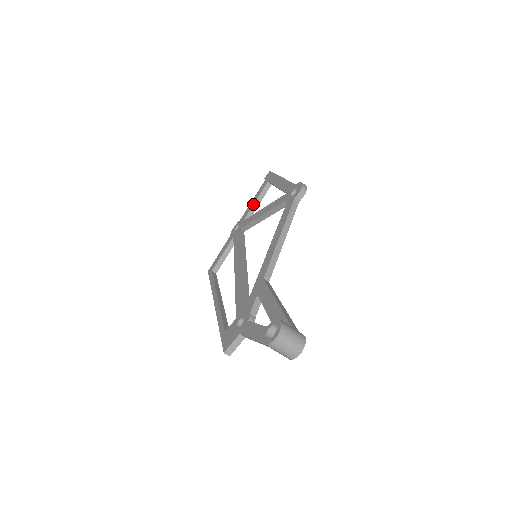
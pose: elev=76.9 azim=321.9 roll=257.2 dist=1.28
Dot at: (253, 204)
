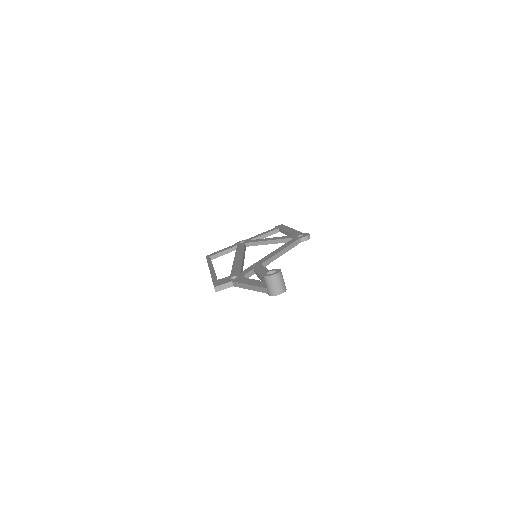
Dot at: (261, 235)
